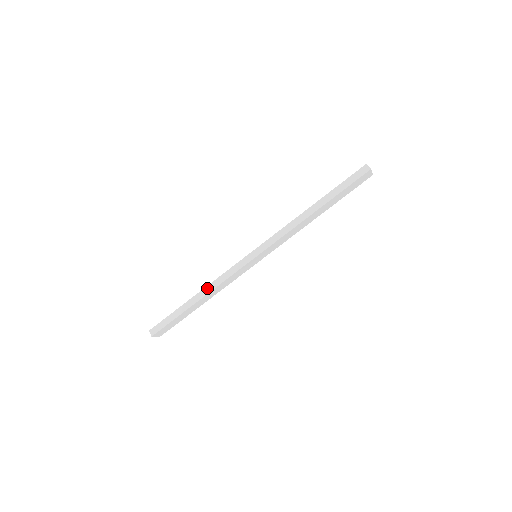
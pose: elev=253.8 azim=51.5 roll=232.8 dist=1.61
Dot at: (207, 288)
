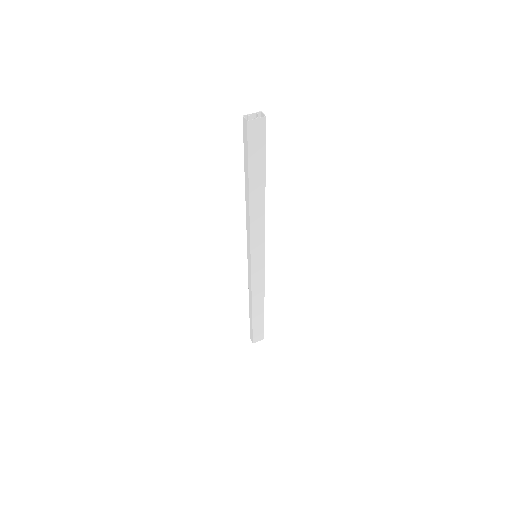
Dot at: (249, 297)
